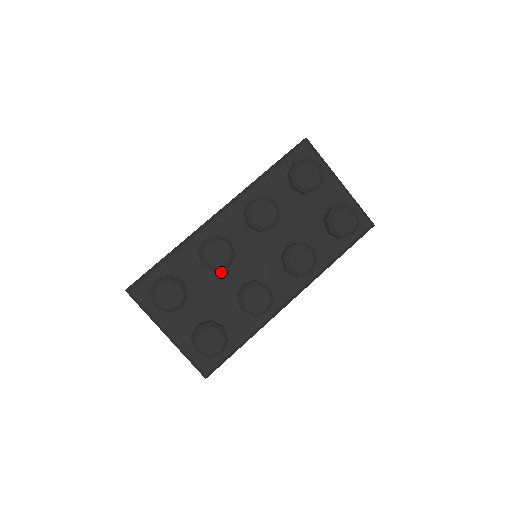
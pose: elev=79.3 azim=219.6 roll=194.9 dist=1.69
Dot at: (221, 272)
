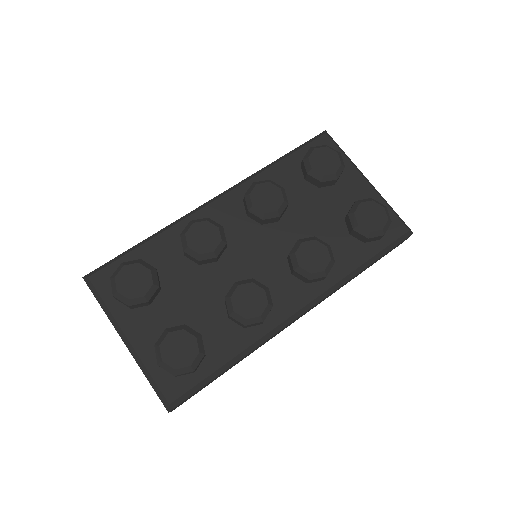
Dot at: (207, 267)
